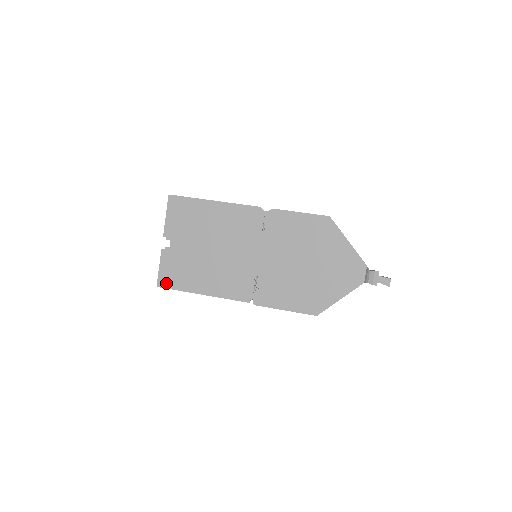
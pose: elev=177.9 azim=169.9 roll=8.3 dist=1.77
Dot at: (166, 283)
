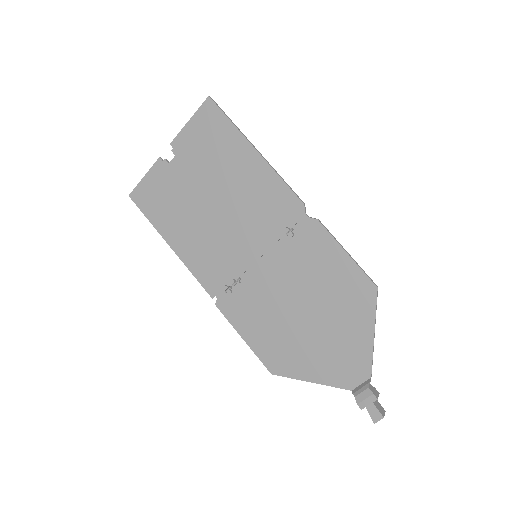
Dot at: (141, 200)
